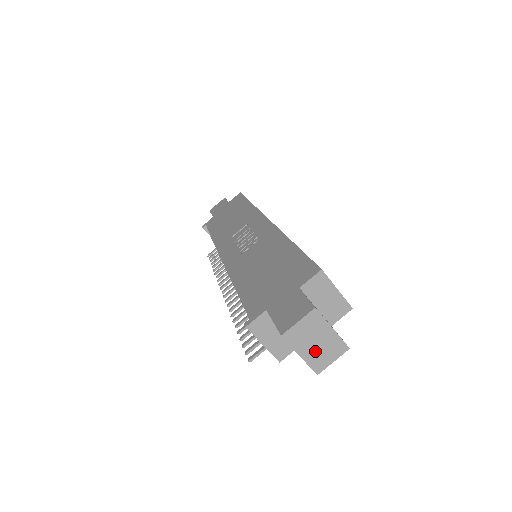
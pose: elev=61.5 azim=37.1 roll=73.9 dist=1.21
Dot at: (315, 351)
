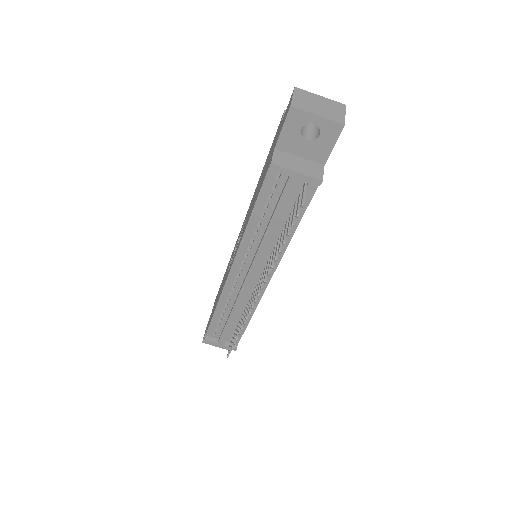
Dot at: (325, 111)
